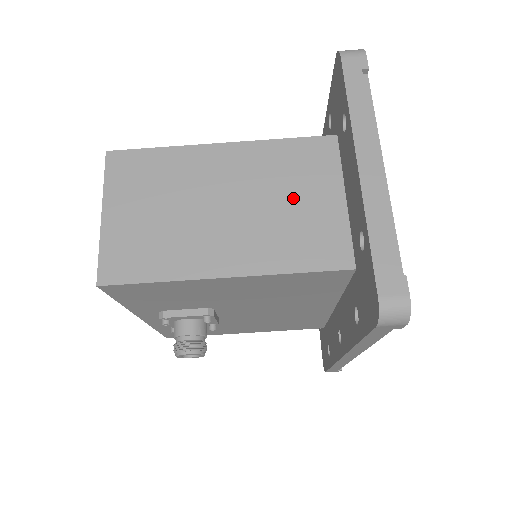
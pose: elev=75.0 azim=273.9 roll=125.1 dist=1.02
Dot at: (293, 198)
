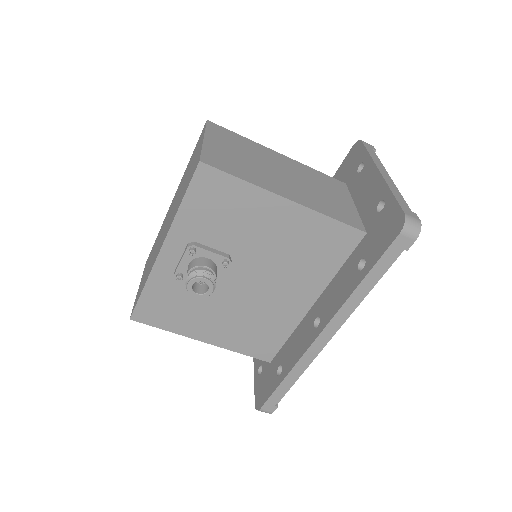
Dot at: (325, 191)
